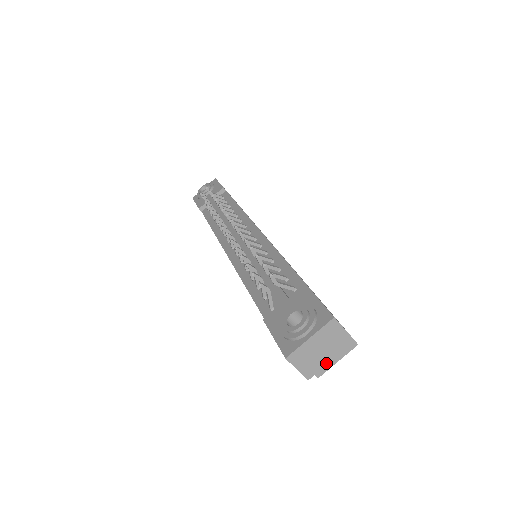
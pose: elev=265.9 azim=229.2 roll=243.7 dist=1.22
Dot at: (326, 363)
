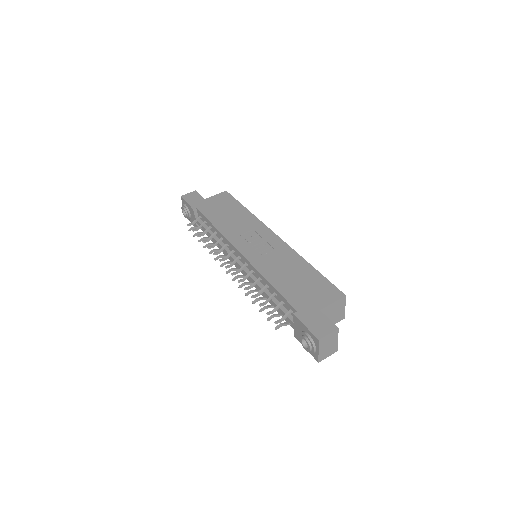
Dot at: (337, 343)
